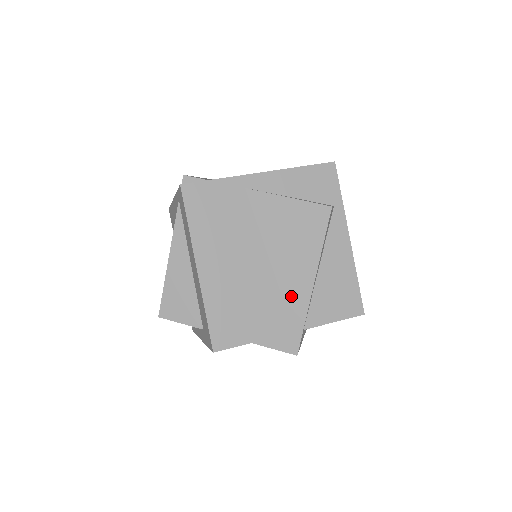
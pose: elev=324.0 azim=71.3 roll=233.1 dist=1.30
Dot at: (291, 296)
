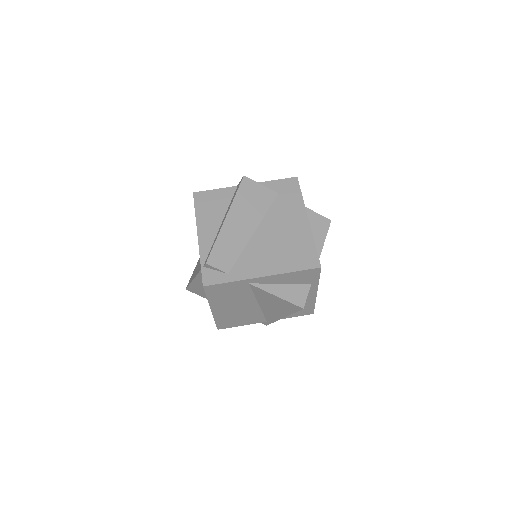
Dot at: (268, 315)
